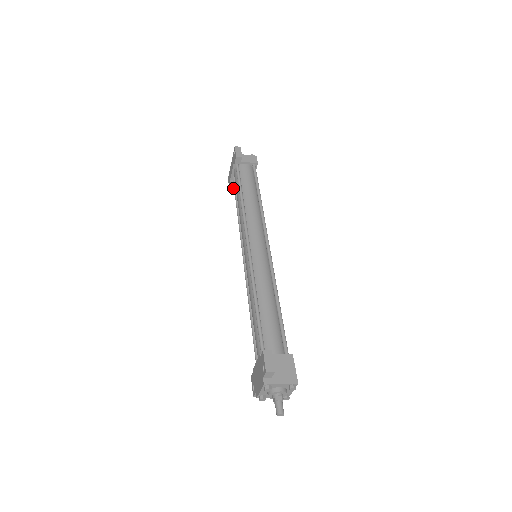
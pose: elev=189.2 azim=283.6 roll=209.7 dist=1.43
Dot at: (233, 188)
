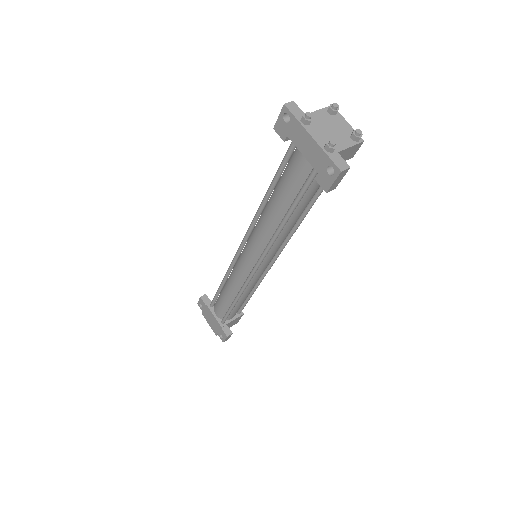
Dot at: occluded
